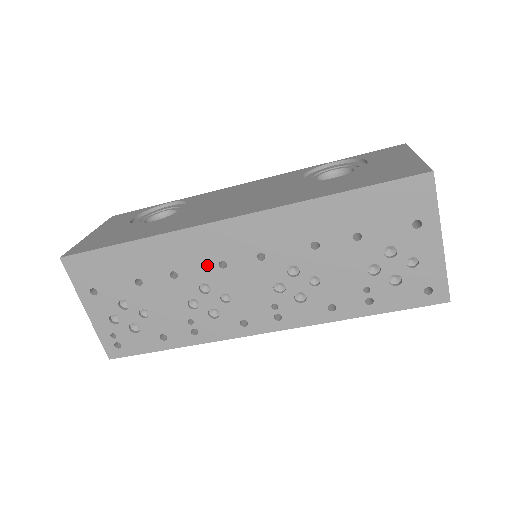
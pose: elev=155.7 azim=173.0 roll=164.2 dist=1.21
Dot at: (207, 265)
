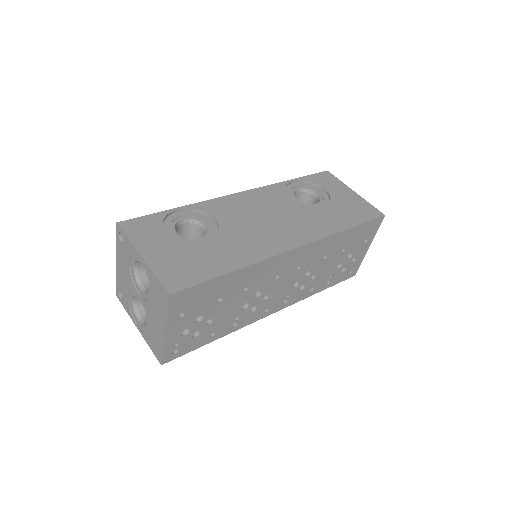
Dot at: (269, 279)
